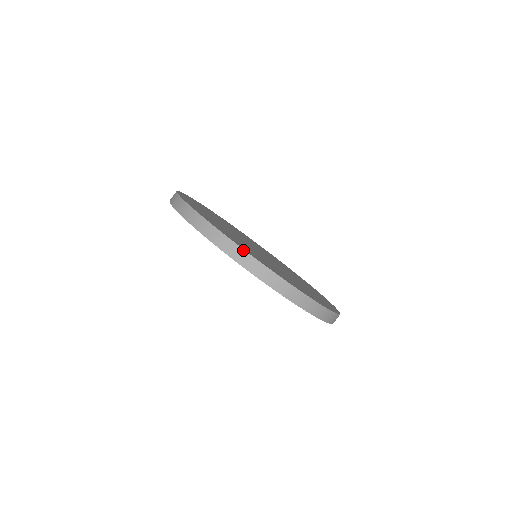
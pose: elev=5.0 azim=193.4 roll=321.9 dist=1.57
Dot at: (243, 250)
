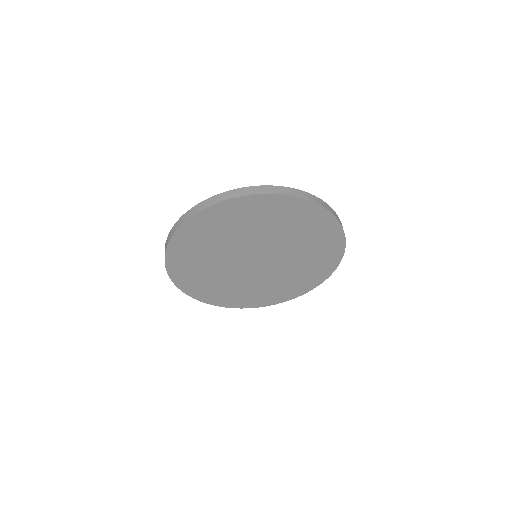
Dot at: (206, 200)
